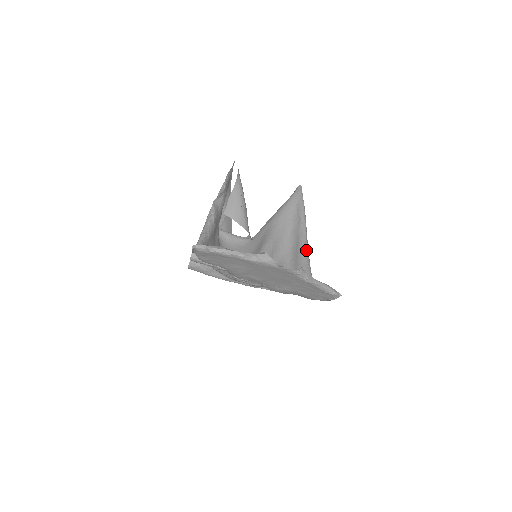
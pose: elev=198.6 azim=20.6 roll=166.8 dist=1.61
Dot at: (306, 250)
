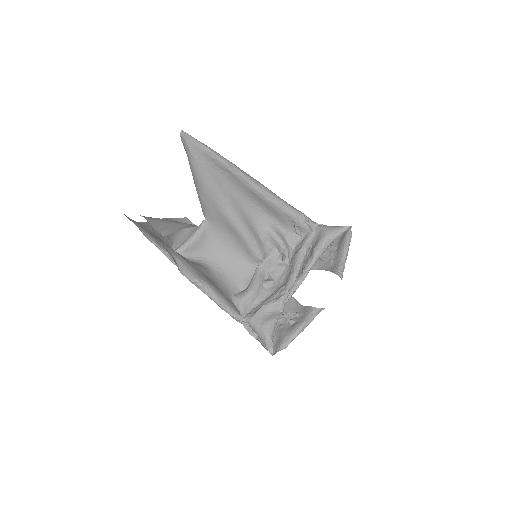
Dot at: (271, 196)
